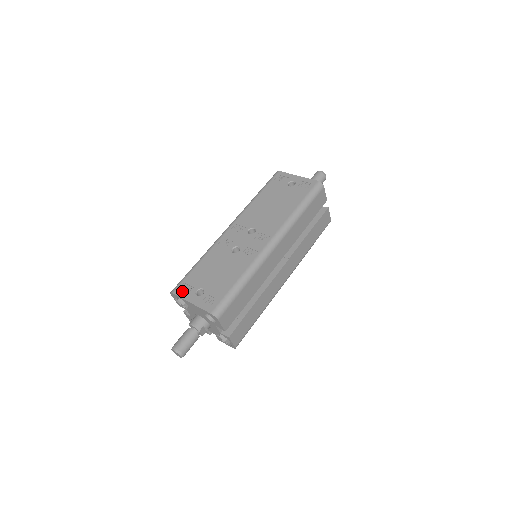
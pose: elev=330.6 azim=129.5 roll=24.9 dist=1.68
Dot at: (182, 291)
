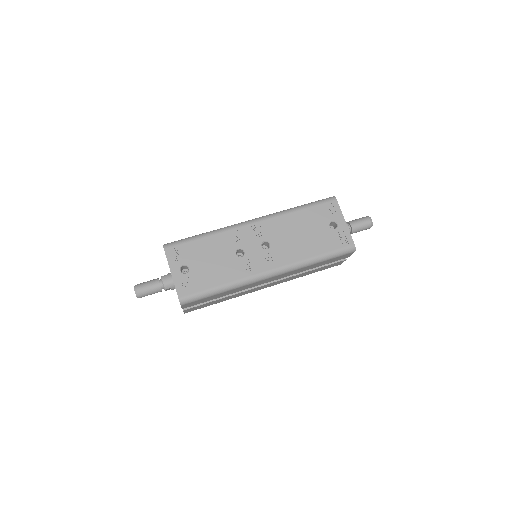
Dot at: (172, 254)
